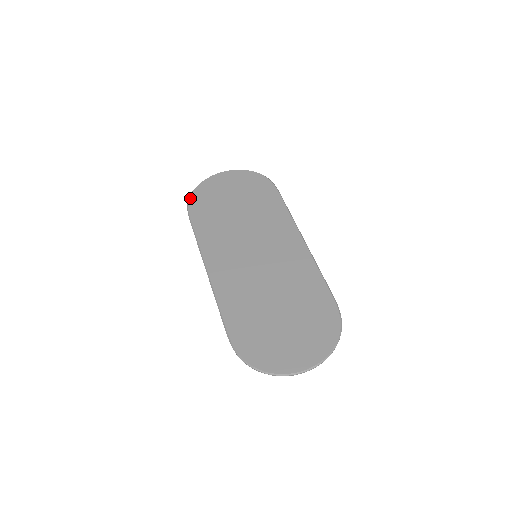
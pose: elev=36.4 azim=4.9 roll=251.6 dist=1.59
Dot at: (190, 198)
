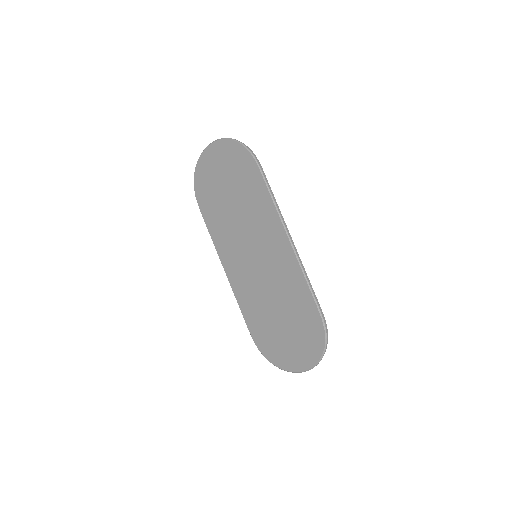
Dot at: (194, 186)
